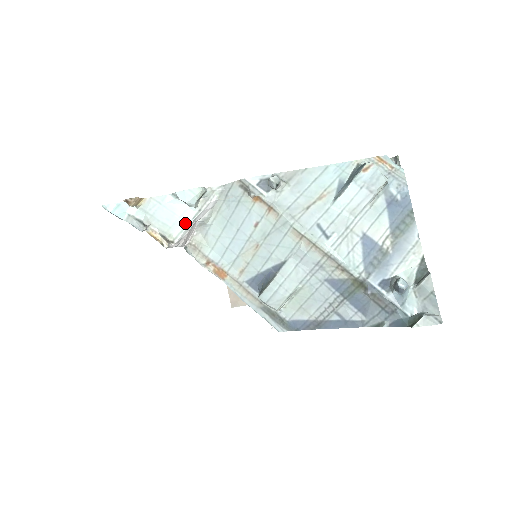
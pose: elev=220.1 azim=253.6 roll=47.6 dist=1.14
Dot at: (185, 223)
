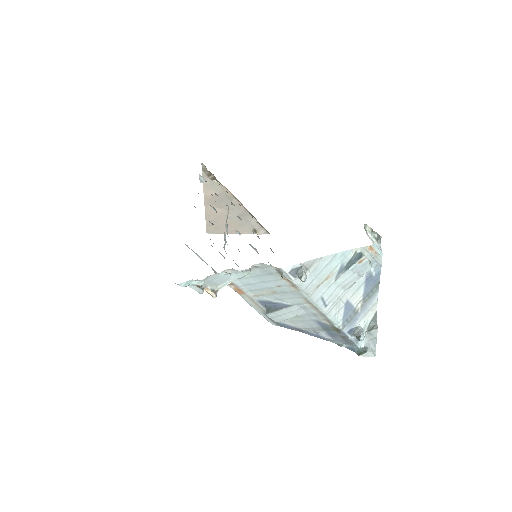
Dot at: (229, 281)
